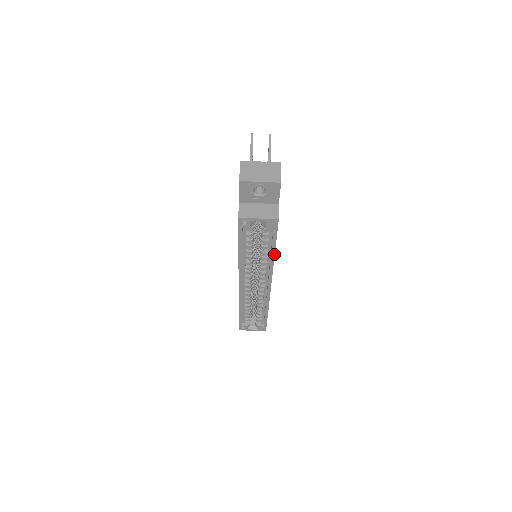
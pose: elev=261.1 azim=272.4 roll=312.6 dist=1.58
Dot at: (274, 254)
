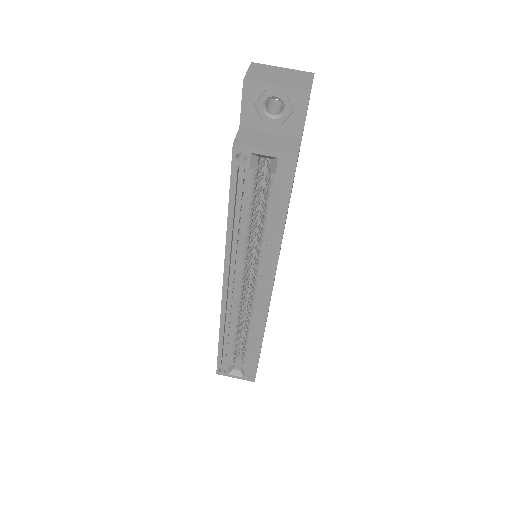
Dot at: (282, 232)
